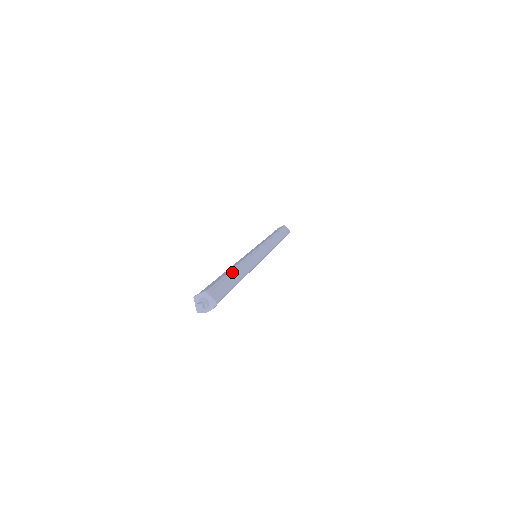
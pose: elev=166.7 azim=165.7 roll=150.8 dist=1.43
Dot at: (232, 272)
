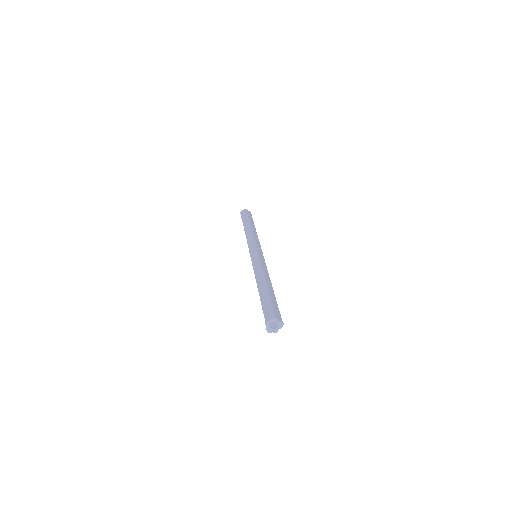
Dot at: (267, 287)
